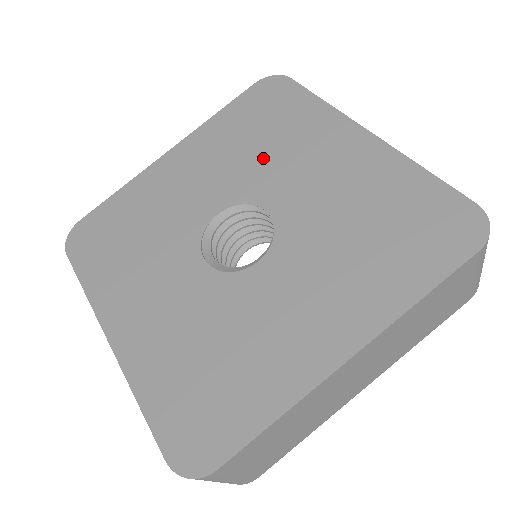
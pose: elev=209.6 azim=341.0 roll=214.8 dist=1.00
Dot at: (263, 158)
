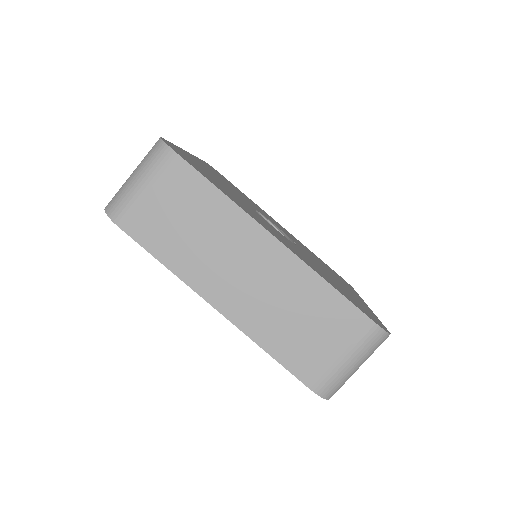
Dot at: (315, 258)
